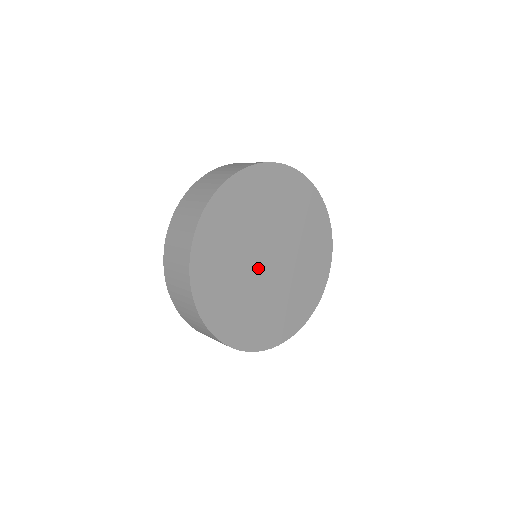
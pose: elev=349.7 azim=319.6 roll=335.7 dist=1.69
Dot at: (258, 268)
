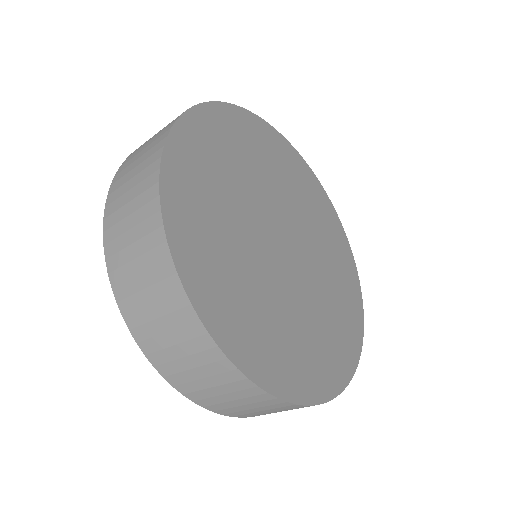
Dot at: (265, 232)
